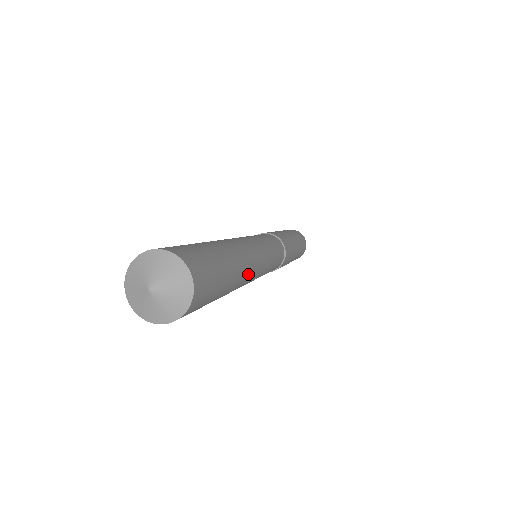
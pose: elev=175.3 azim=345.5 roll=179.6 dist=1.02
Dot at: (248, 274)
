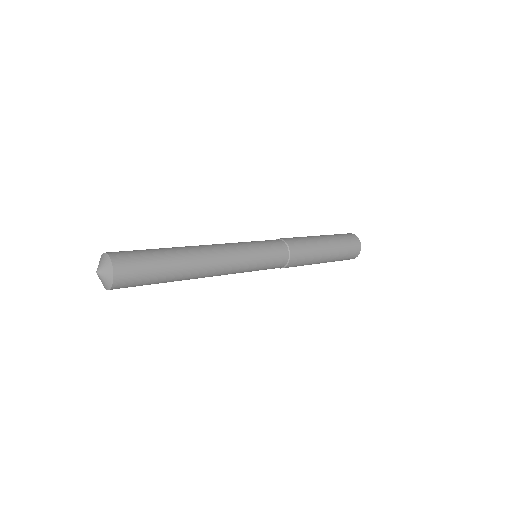
Dot at: occluded
